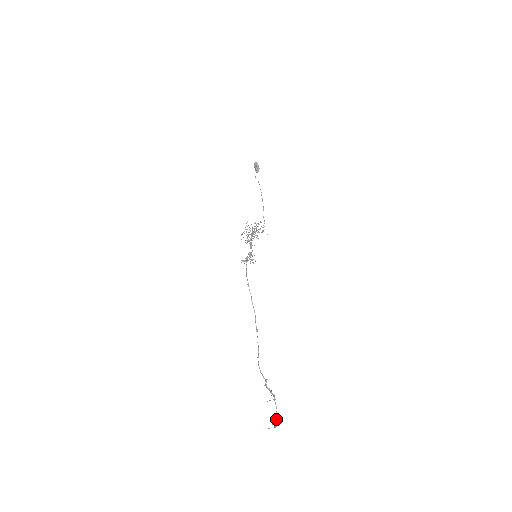
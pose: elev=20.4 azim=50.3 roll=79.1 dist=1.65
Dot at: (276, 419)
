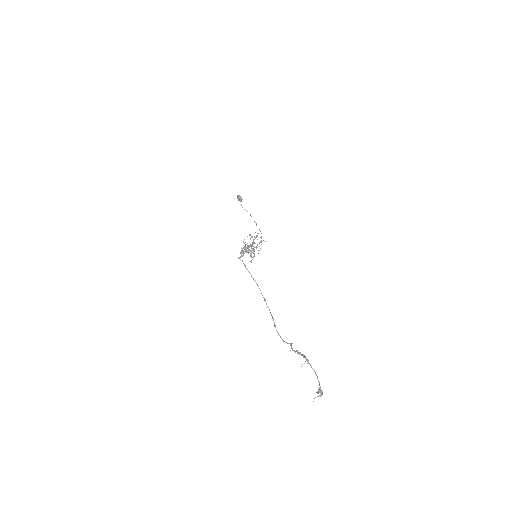
Dot at: (320, 387)
